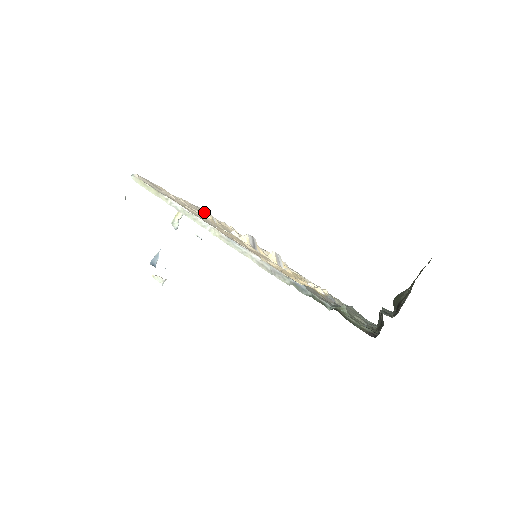
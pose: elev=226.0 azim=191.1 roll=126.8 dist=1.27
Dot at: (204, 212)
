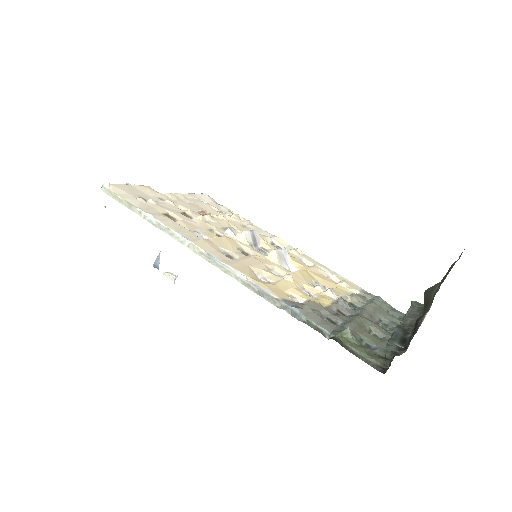
Dot at: (203, 200)
